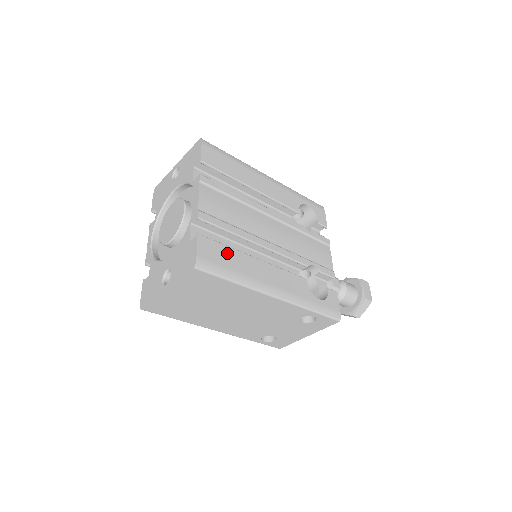
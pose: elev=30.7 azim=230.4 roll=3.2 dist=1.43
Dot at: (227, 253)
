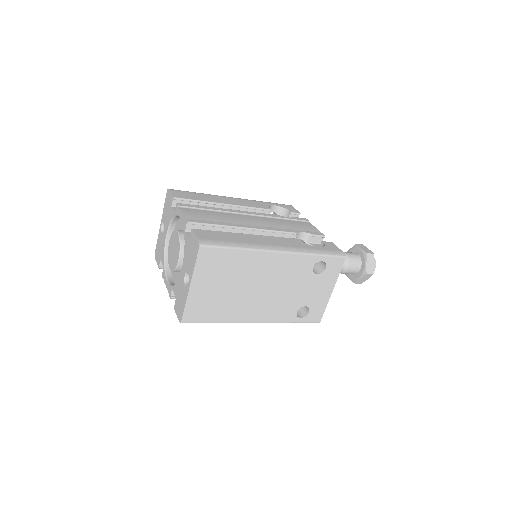
Dot at: (222, 235)
